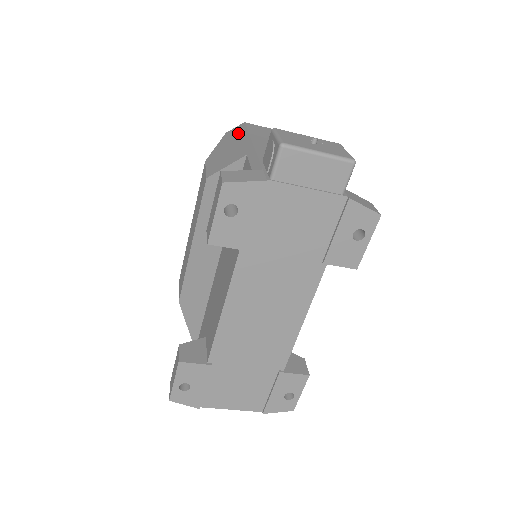
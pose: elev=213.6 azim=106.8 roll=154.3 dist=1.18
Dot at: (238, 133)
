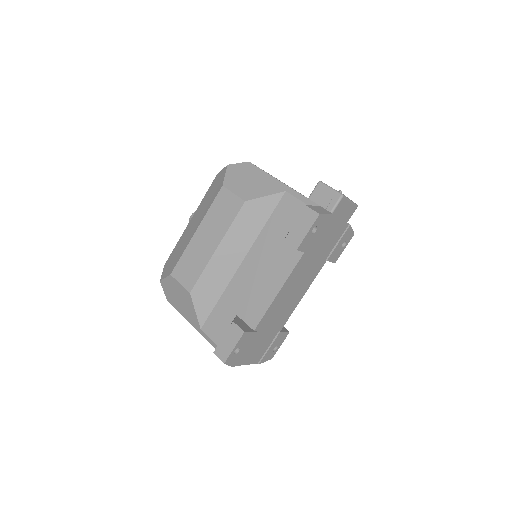
Dot at: (251, 170)
